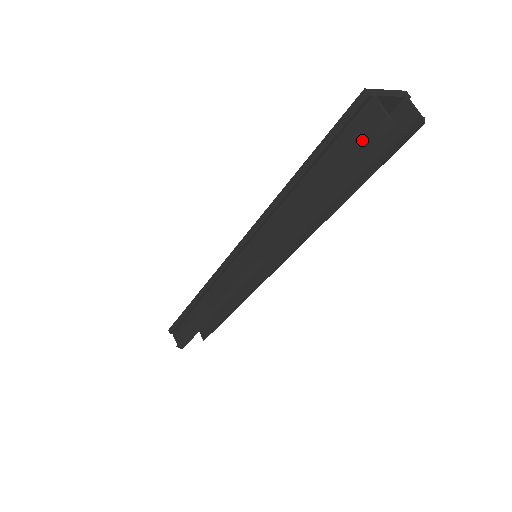
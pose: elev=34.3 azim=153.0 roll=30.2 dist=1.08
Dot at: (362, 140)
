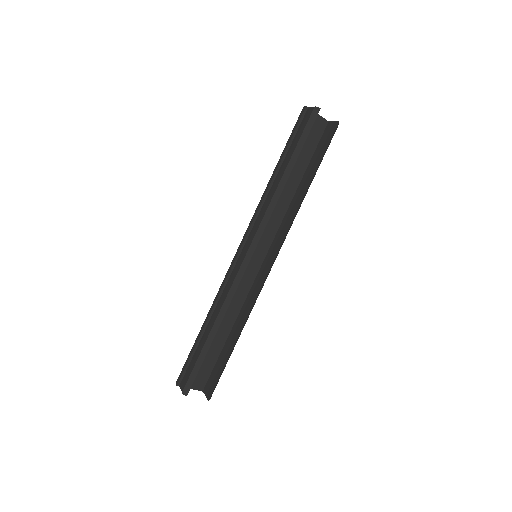
Dot at: (307, 124)
